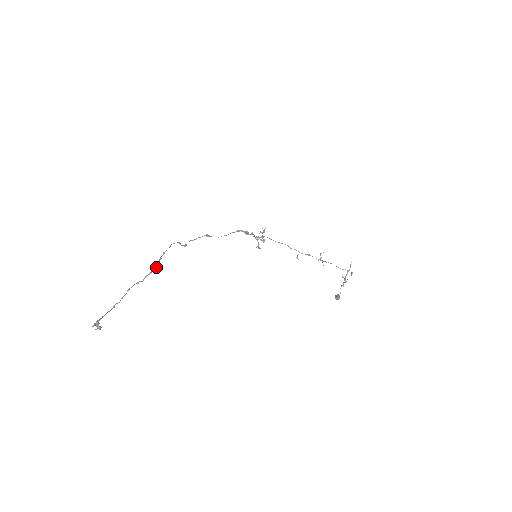
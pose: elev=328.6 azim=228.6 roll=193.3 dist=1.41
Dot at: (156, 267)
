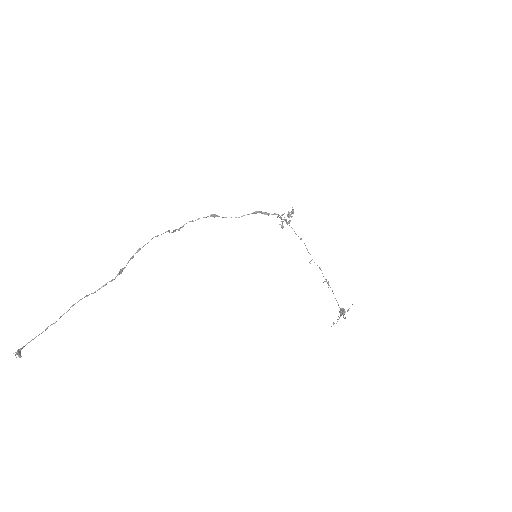
Dot at: (115, 277)
